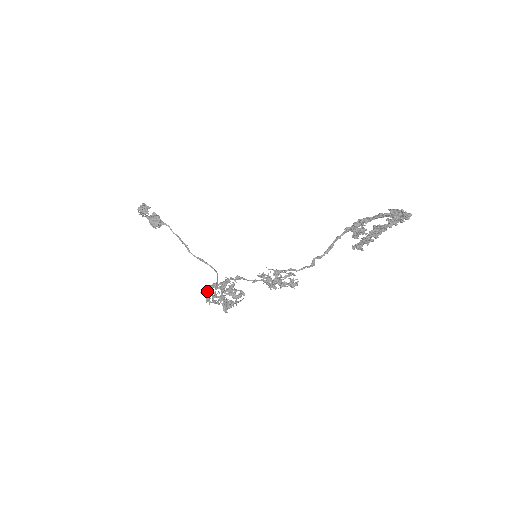
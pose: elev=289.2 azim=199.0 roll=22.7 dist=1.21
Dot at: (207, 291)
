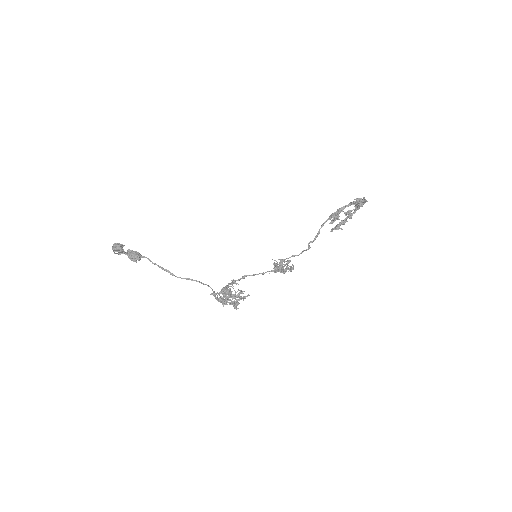
Dot at: (217, 296)
